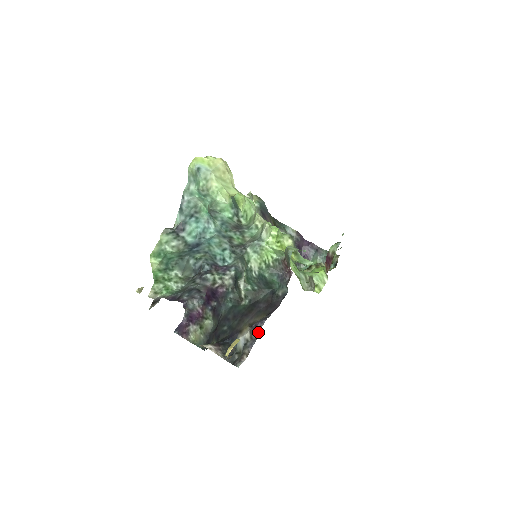
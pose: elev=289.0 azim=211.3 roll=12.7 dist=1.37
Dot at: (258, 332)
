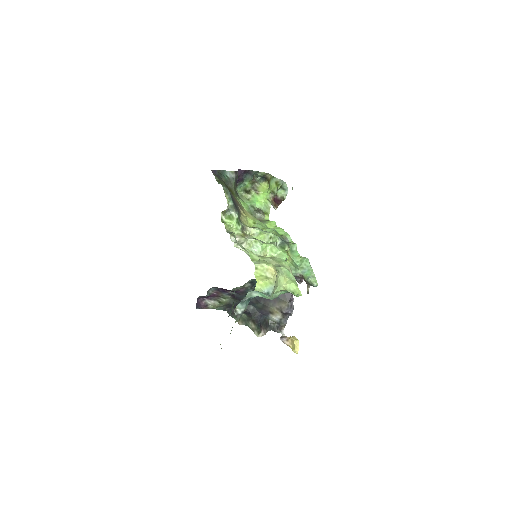
Dot at: (289, 315)
